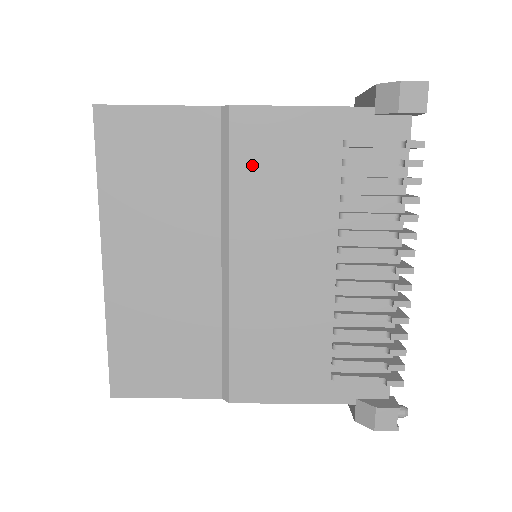
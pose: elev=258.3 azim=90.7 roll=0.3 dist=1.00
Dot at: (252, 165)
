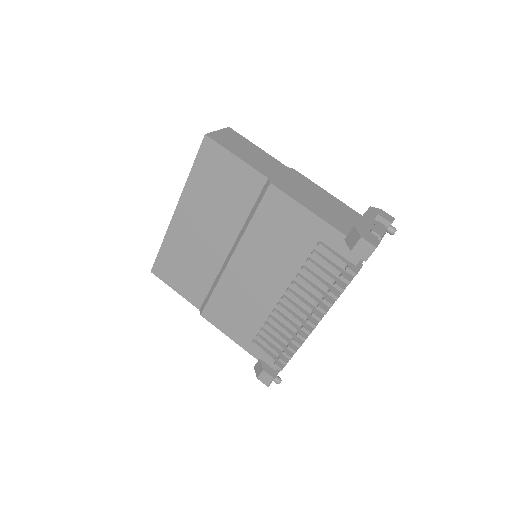
Dot at: (267, 219)
